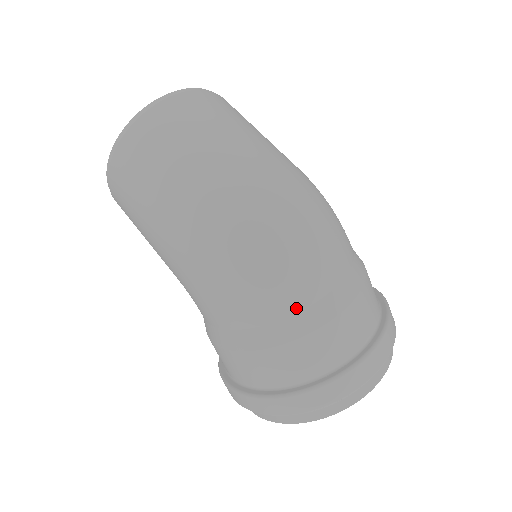
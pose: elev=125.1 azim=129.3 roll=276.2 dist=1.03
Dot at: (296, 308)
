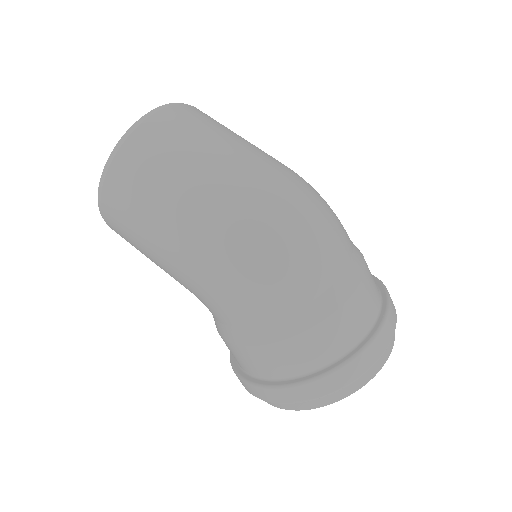
Dot at: (317, 292)
